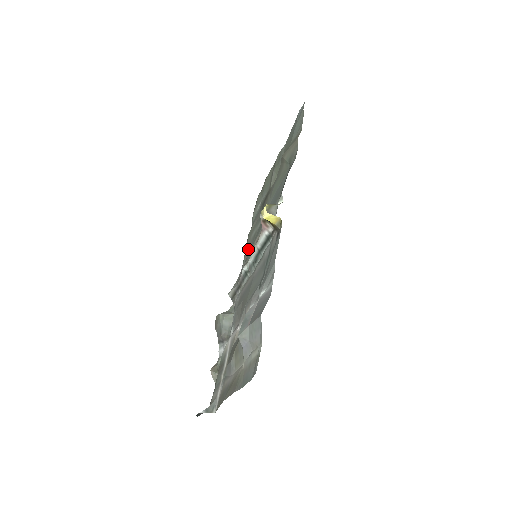
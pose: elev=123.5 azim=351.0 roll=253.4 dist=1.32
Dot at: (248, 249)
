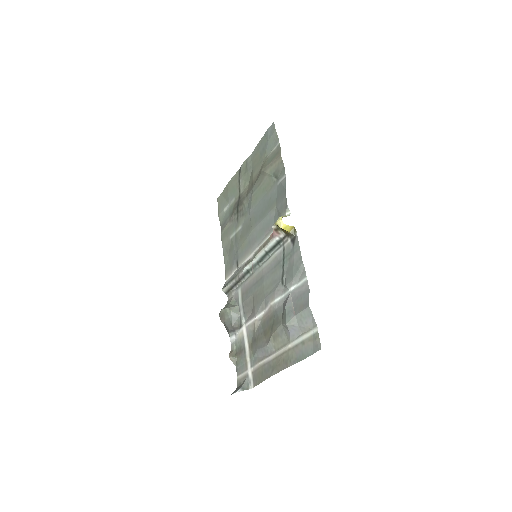
Dot at: (228, 248)
